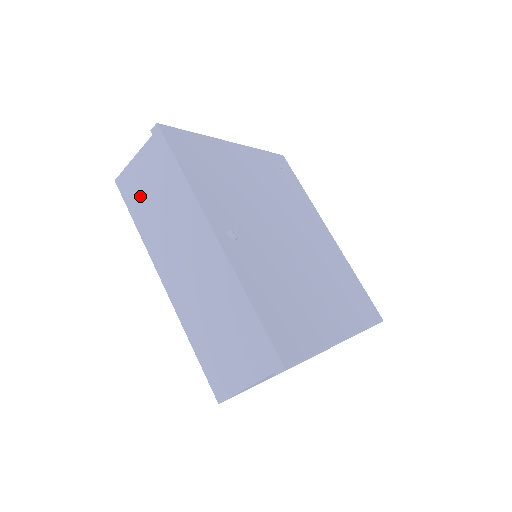
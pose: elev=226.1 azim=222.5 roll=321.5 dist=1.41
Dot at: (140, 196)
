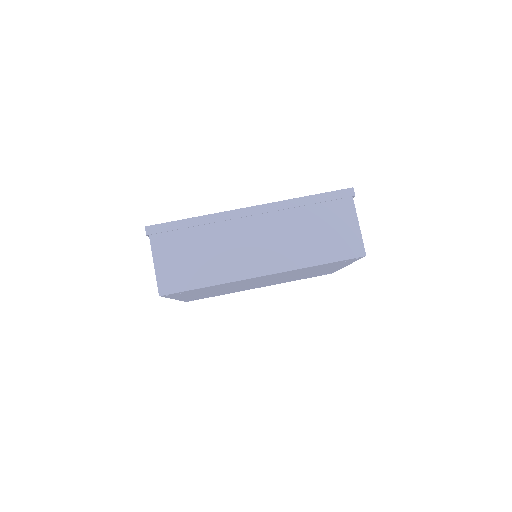
Dot at: (187, 271)
